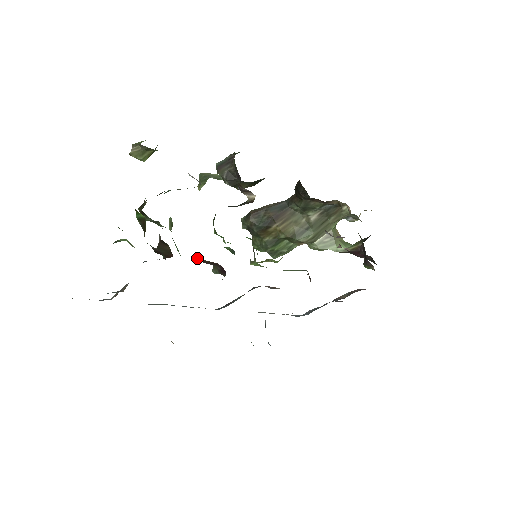
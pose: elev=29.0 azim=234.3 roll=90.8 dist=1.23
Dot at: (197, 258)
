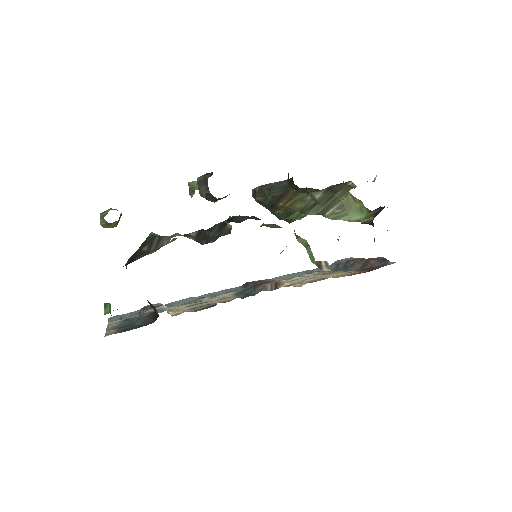
Dot at: occluded
